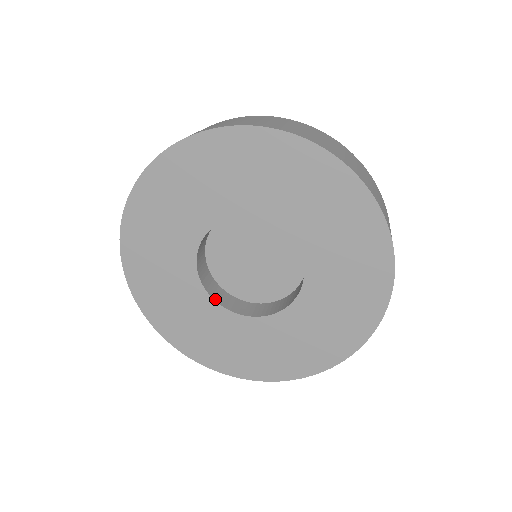
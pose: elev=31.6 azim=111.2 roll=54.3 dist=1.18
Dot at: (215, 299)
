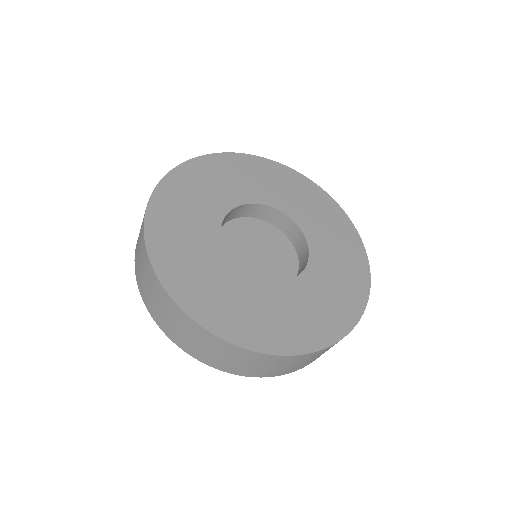
Dot at: (224, 251)
